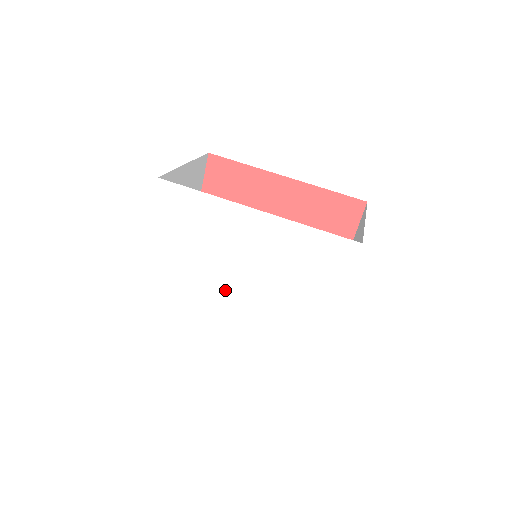
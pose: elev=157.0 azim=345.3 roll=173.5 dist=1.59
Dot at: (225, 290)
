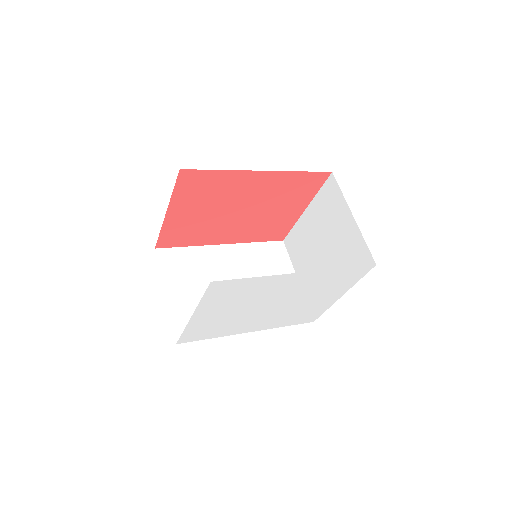
Dot at: (260, 312)
